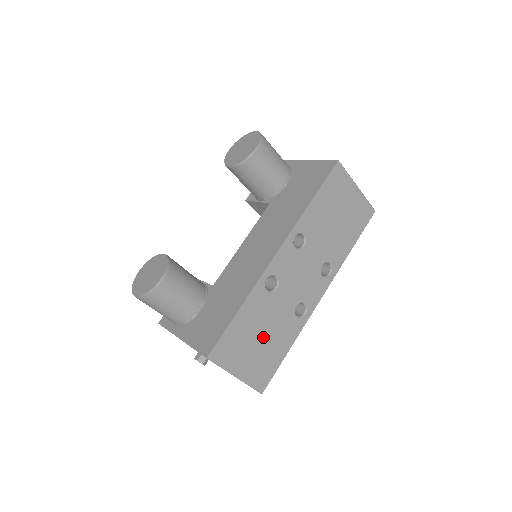
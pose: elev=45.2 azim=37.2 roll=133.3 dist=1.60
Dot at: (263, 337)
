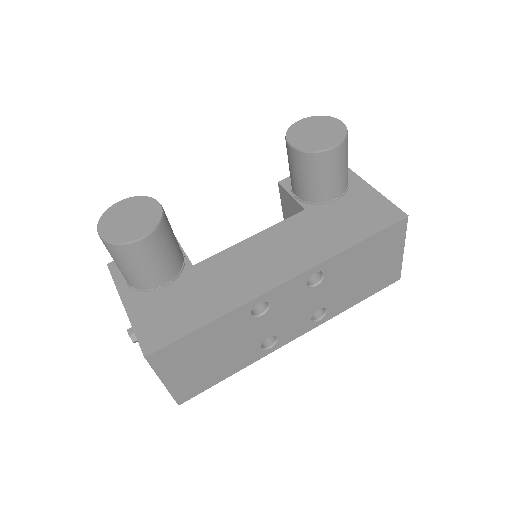
Dot at: (216, 356)
